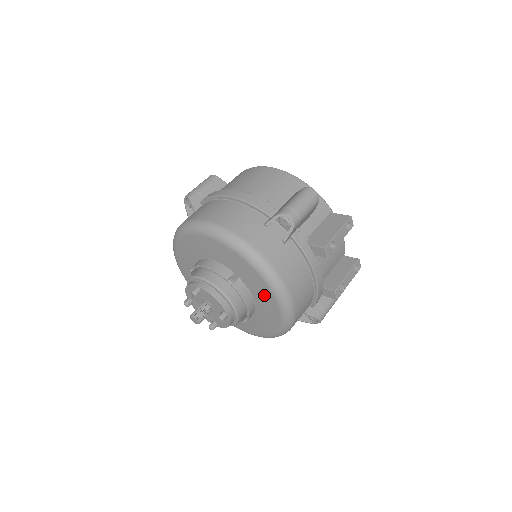
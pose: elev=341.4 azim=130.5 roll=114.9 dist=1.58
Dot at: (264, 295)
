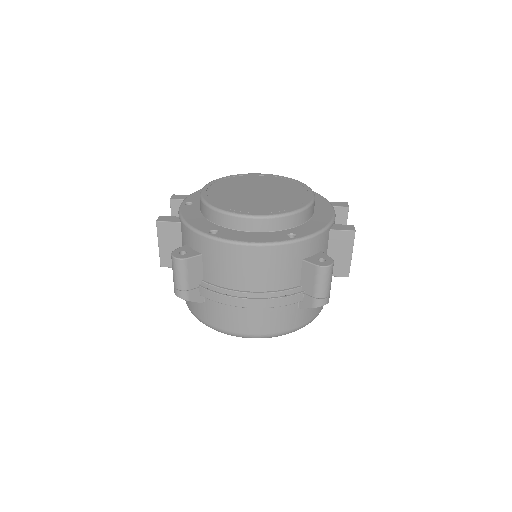
Dot at: occluded
